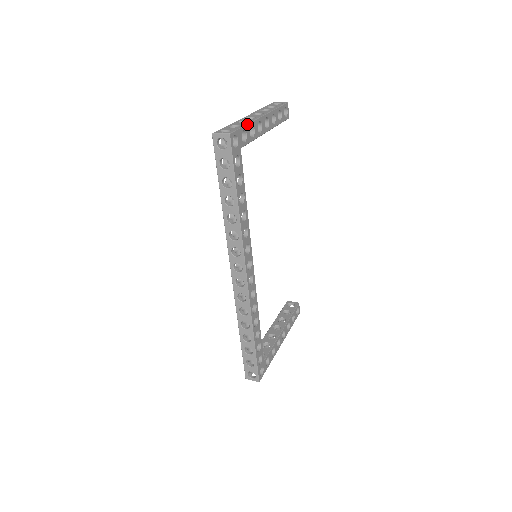
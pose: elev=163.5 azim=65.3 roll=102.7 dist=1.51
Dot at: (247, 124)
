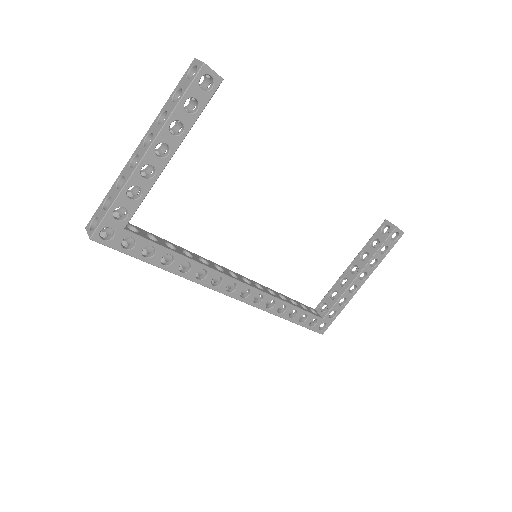
Dot at: (116, 198)
